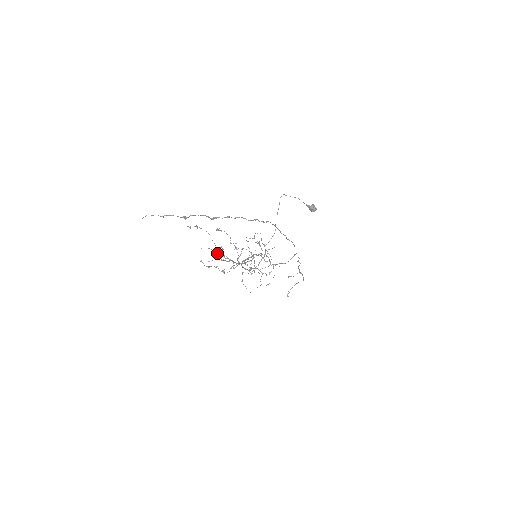
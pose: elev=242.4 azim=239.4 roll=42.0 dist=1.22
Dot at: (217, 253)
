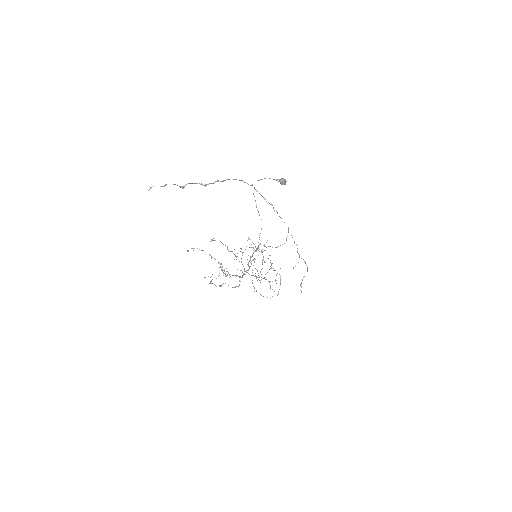
Dot at: (221, 267)
